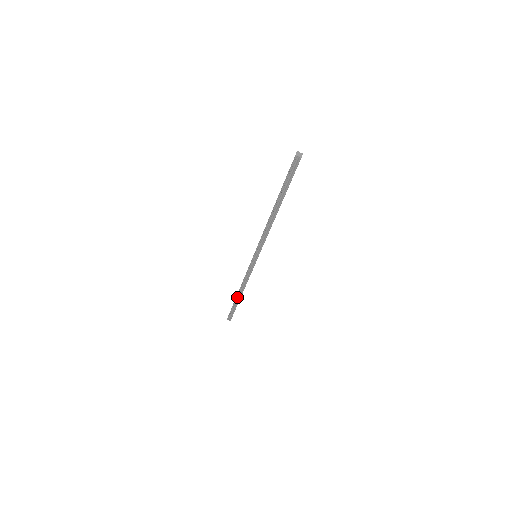
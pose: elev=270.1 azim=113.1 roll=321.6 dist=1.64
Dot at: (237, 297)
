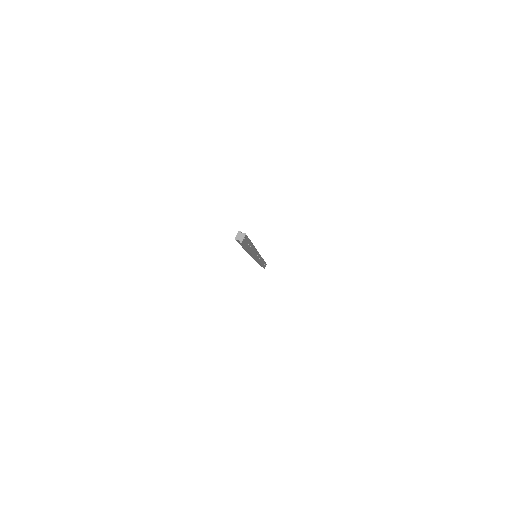
Dot at: (259, 264)
